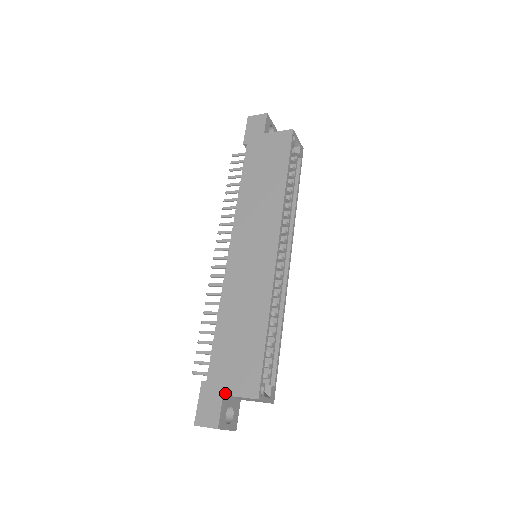
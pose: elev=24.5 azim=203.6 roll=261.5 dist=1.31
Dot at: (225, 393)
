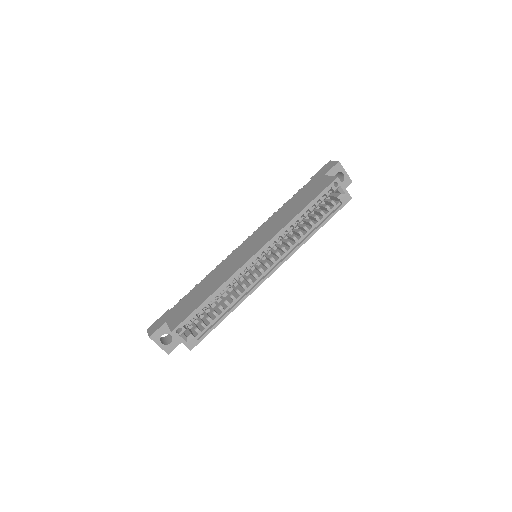
Dot at: (167, 321)
